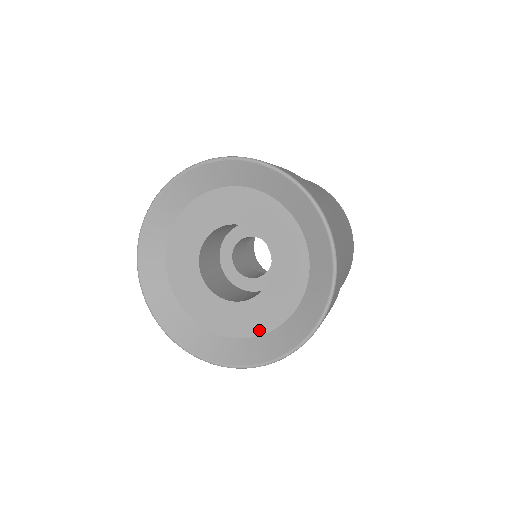
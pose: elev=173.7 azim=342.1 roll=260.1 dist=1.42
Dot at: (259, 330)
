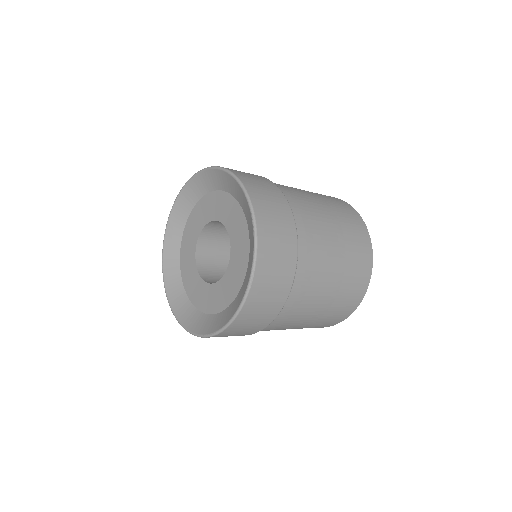
Dot at: (226, 303)
